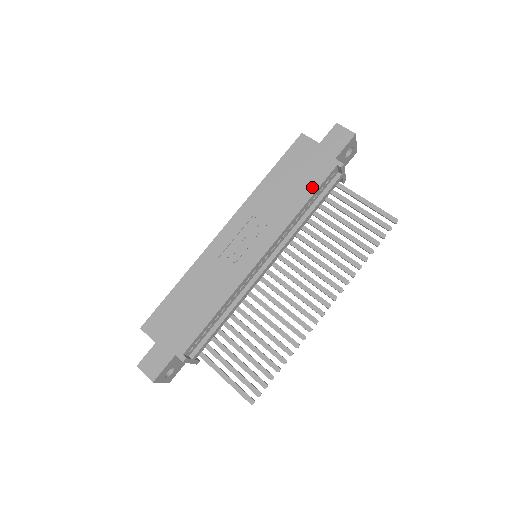
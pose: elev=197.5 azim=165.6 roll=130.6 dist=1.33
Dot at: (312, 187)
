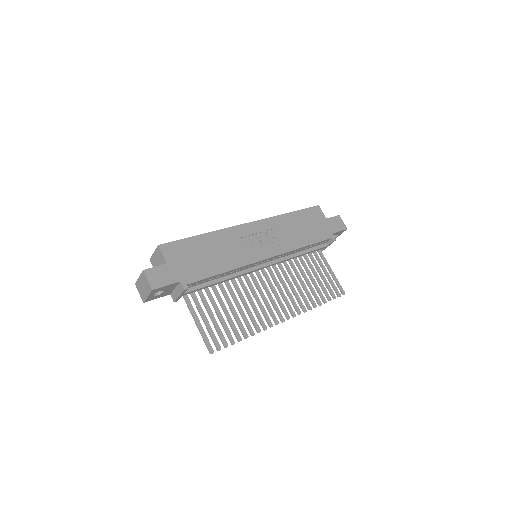
Dot at: (314, 239)
